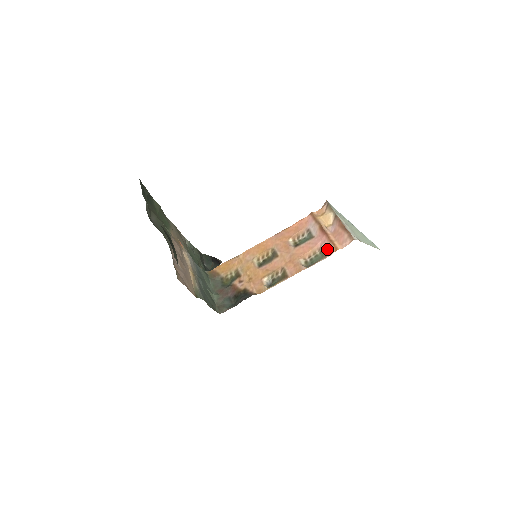
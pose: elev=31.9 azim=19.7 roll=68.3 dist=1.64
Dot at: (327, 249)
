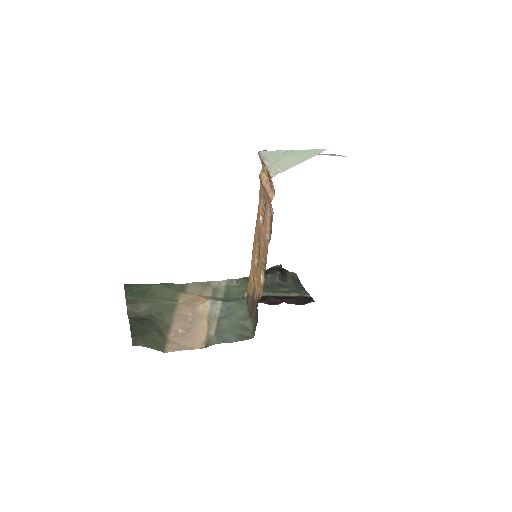
Dot at: (270, 207)
